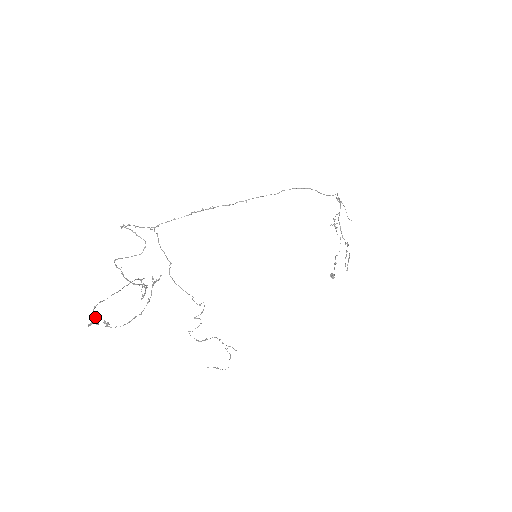
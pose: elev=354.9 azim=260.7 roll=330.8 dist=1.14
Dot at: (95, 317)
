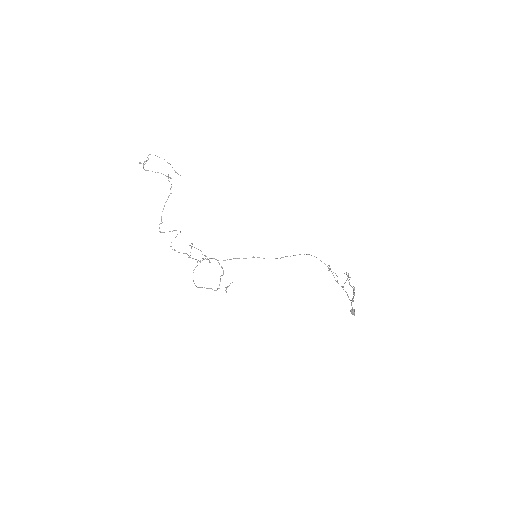
Dot at: (143, 166)
